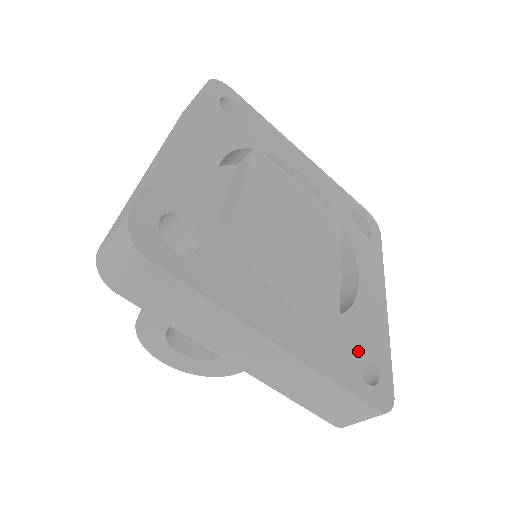
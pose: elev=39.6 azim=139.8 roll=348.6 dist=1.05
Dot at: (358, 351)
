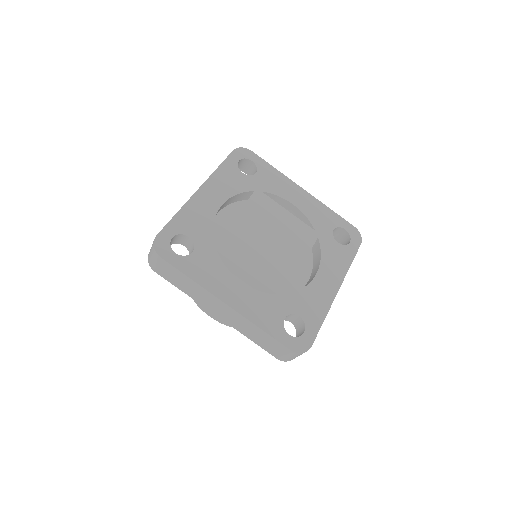
Dot at: (296, 317)
